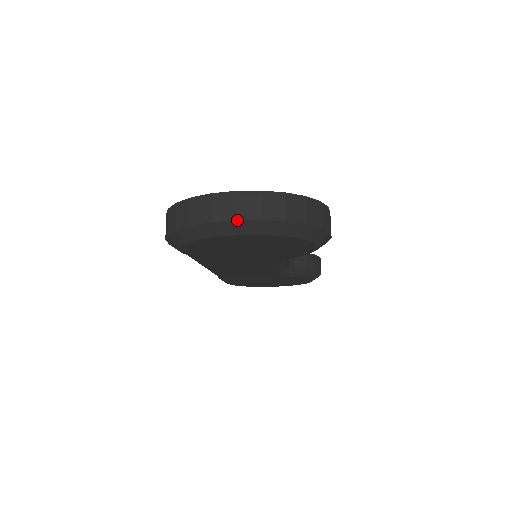
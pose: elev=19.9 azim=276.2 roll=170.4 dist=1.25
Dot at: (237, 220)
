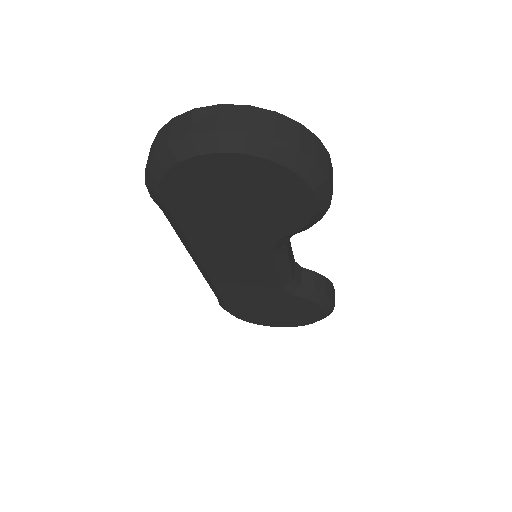
Dot at: (217, 130)
